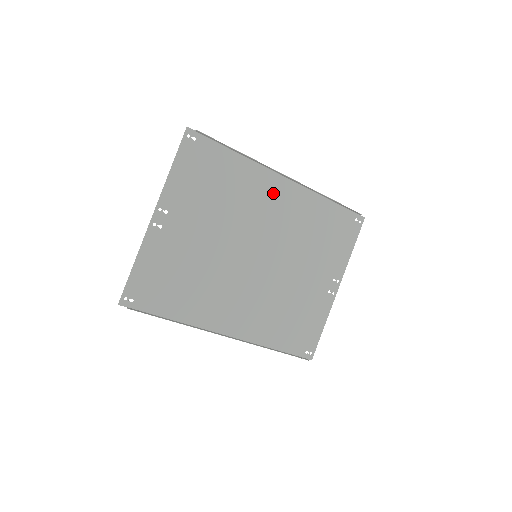
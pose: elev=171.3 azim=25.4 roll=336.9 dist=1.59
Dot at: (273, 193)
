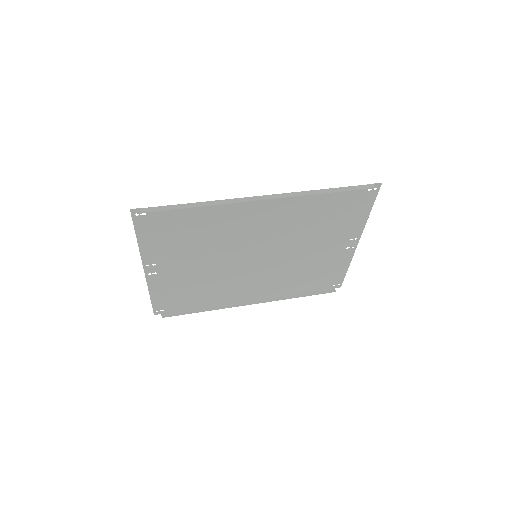
Dot at: (253, 212)
